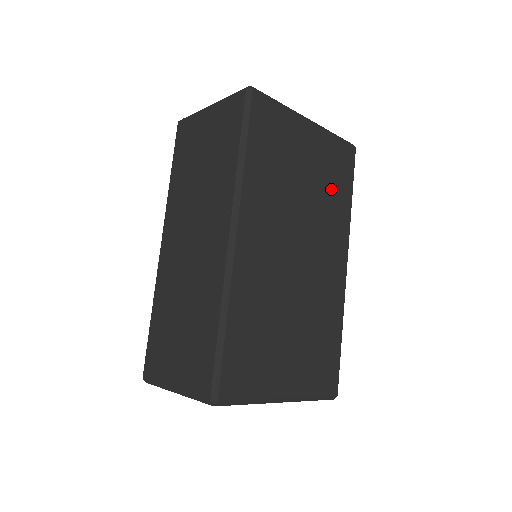
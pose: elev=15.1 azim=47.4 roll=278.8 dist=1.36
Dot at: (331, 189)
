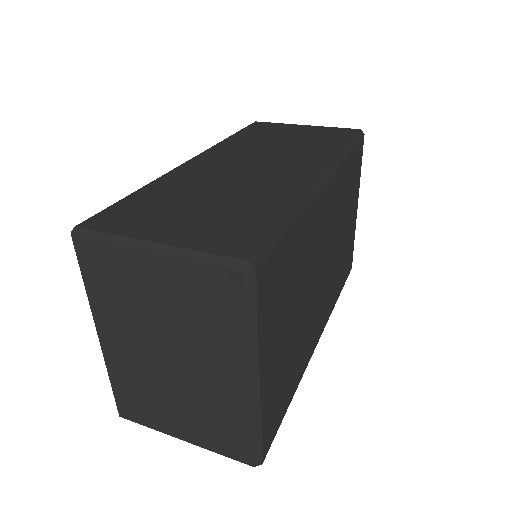
Dot at: (341, 266)
